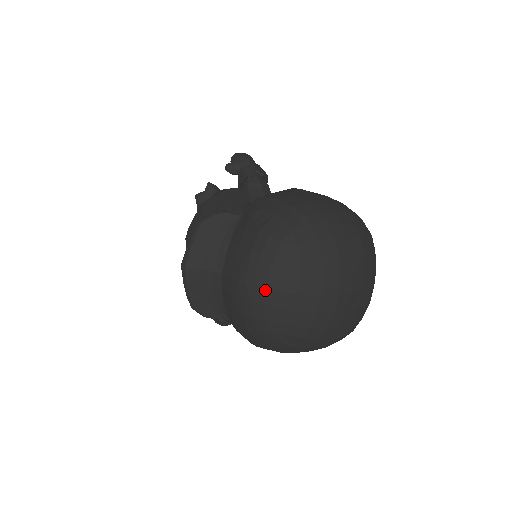
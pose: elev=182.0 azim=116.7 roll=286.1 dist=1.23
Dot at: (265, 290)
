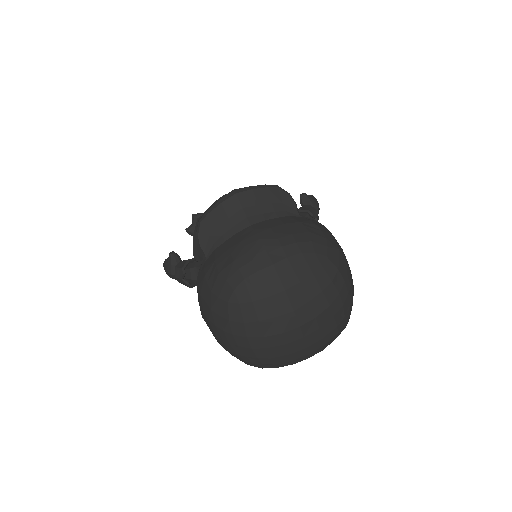
Dot at: (272, 262)
